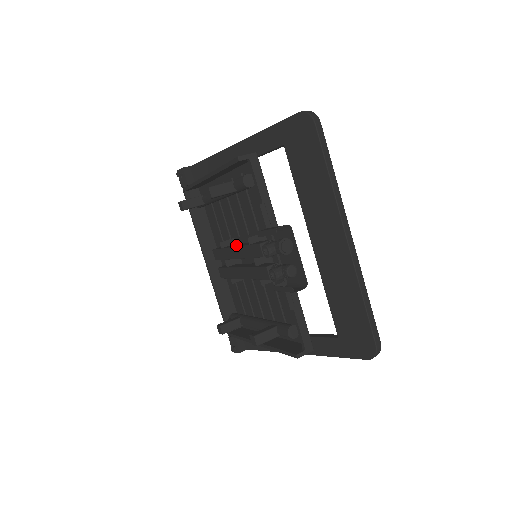
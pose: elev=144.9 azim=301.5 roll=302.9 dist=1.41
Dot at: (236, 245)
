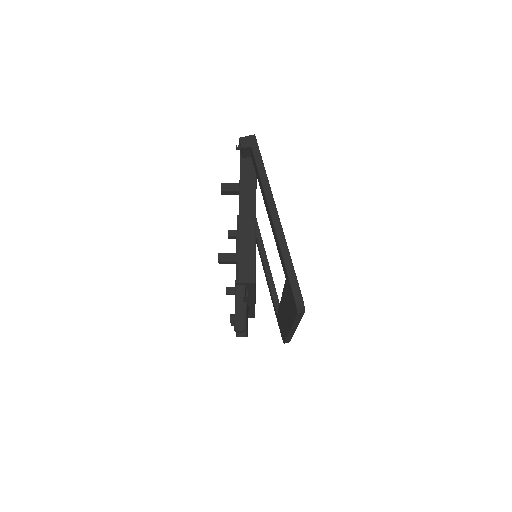
Dot at: occluded
